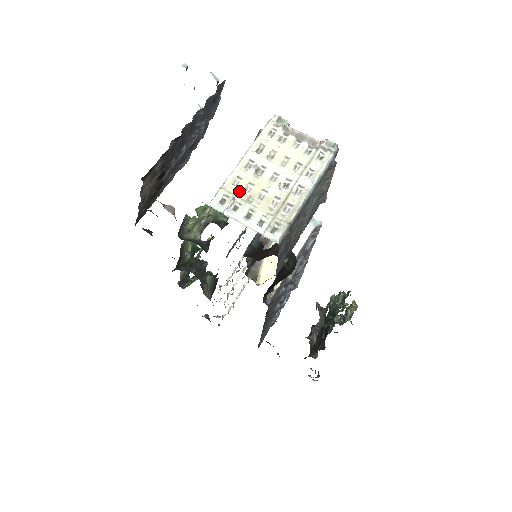
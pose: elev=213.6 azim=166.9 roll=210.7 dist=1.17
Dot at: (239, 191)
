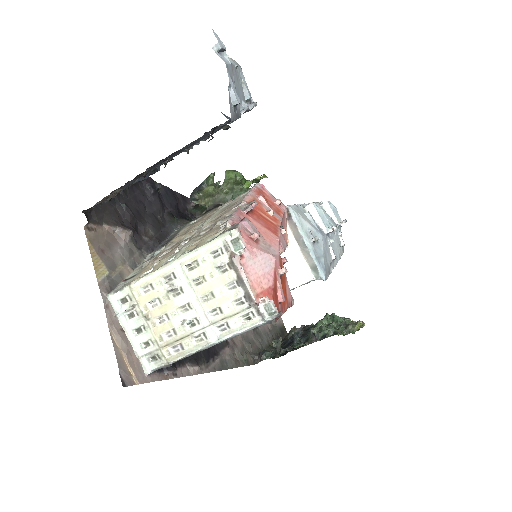
Dot at: (143, 301)
